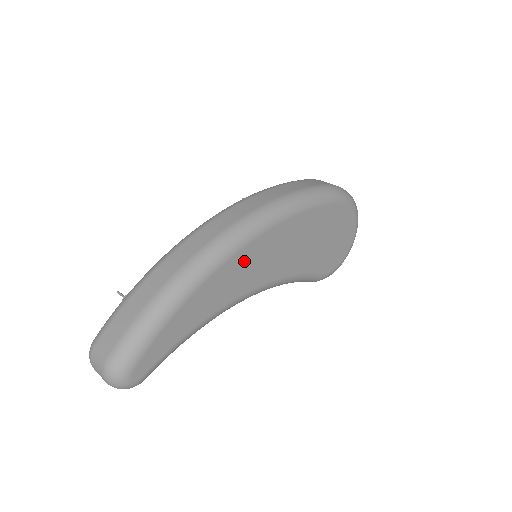
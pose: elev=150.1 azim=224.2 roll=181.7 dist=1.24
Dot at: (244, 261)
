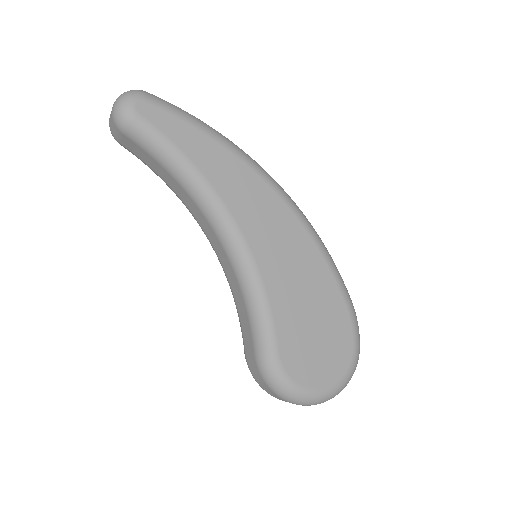
Dot at: (264, 199)
